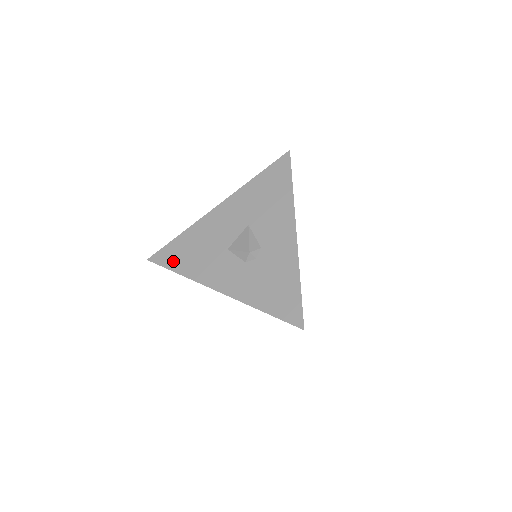
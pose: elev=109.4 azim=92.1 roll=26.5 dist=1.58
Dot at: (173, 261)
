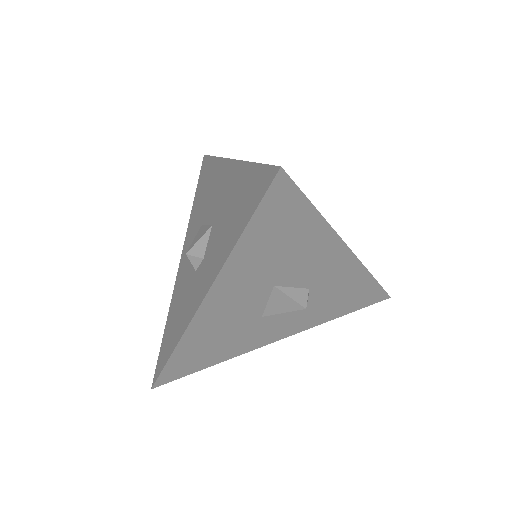
Dot at: (193, 367)
